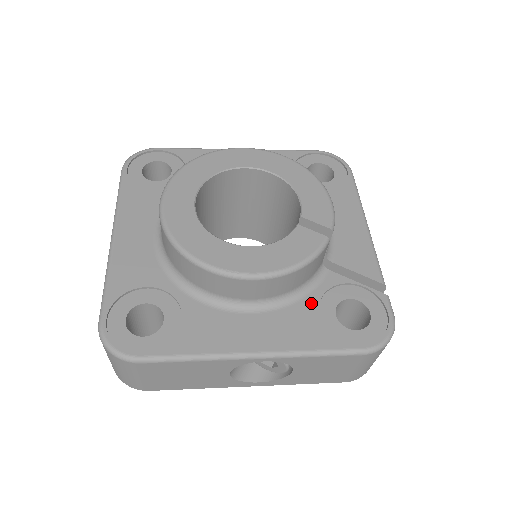
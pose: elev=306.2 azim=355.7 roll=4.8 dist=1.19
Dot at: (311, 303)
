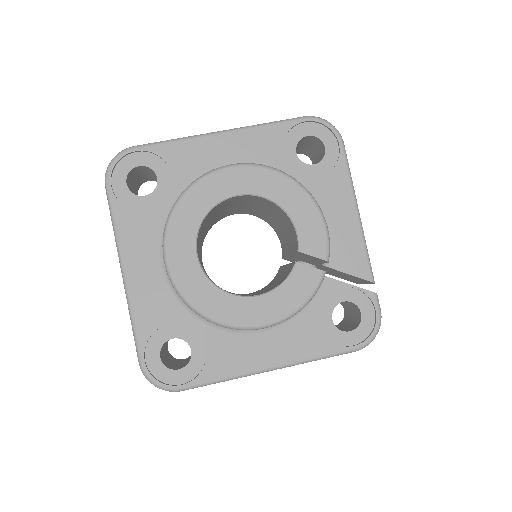
Dot at: (311, 314)
